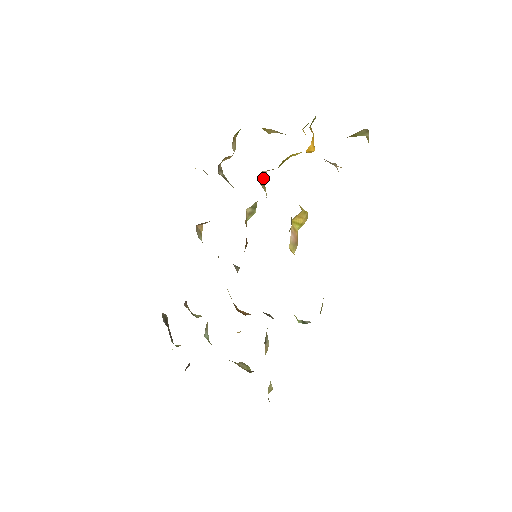
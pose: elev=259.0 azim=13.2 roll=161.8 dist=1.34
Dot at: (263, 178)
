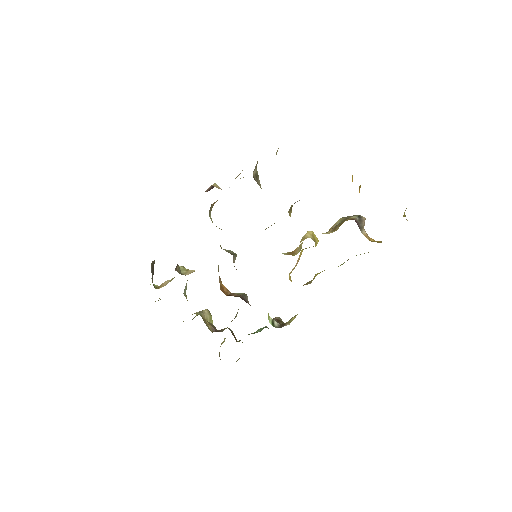
Dot at: (294, 203)
